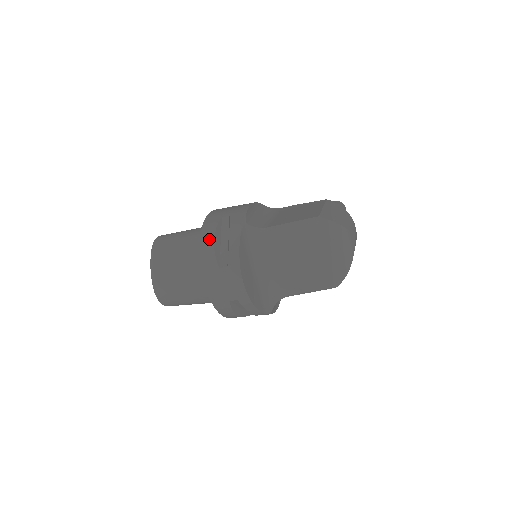
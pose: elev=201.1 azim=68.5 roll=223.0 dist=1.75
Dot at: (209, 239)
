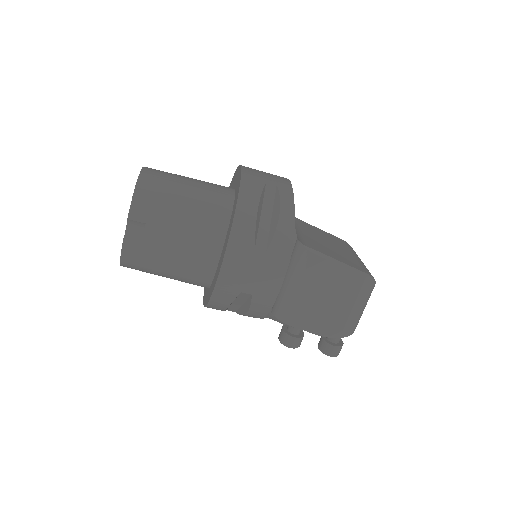
Dot at: occluded
